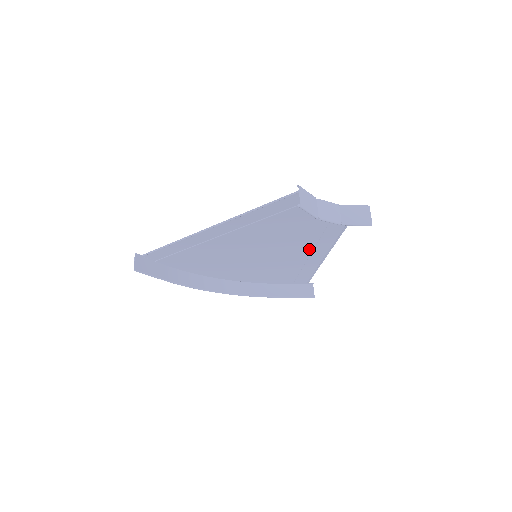
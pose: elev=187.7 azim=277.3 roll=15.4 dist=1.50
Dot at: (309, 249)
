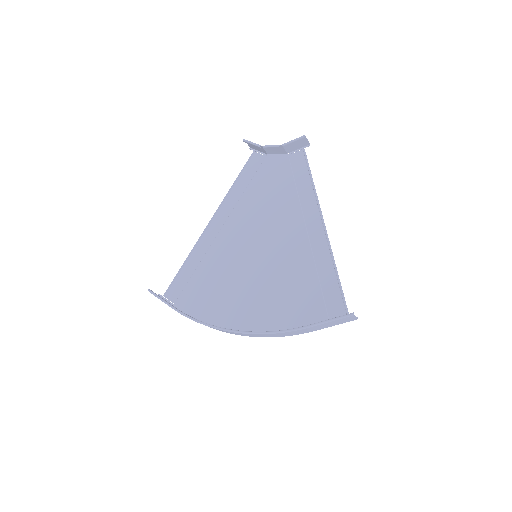
Dot at: (301, 227)
